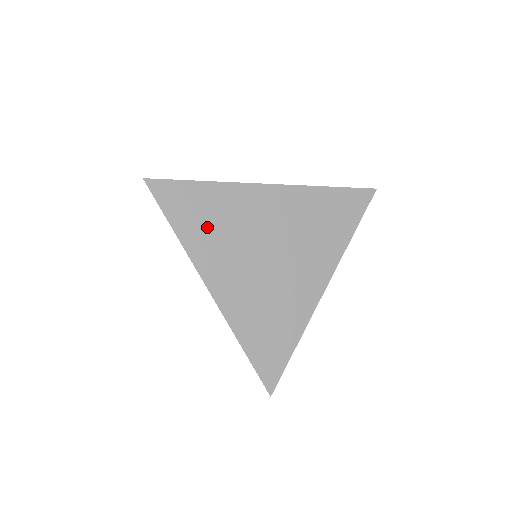
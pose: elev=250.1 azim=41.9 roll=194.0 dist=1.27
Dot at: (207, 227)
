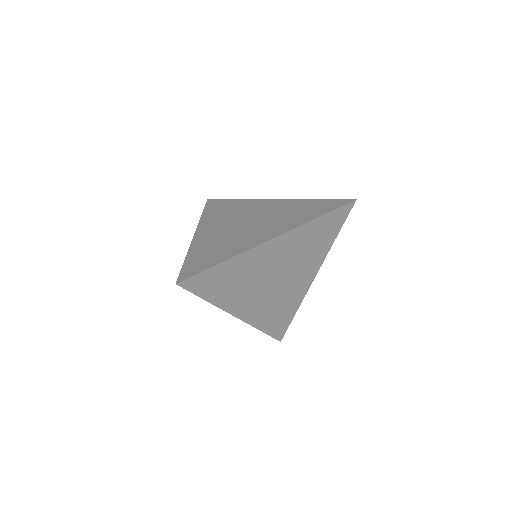
Dot at: (230, 287)
